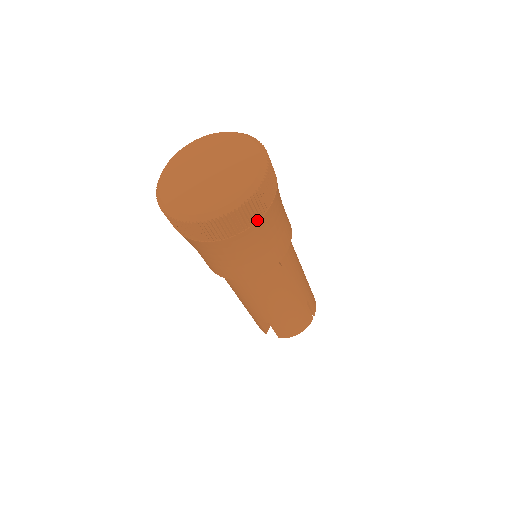
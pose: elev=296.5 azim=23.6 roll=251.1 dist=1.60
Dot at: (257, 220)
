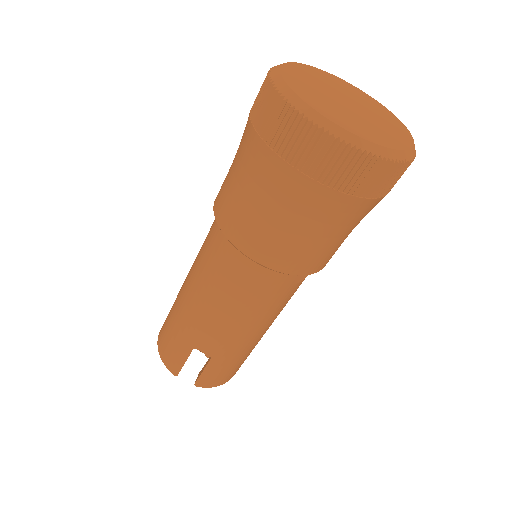
Dot at: (384, 194)
